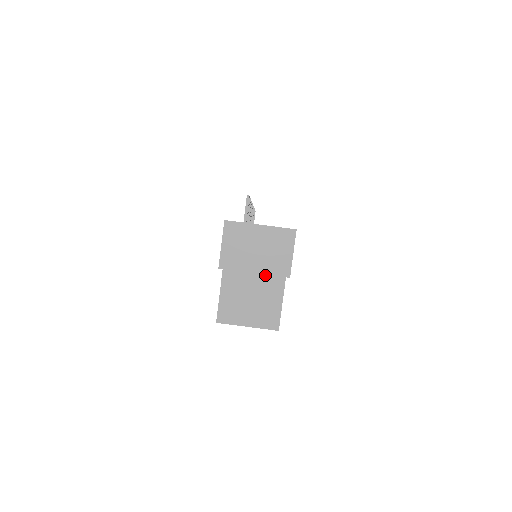
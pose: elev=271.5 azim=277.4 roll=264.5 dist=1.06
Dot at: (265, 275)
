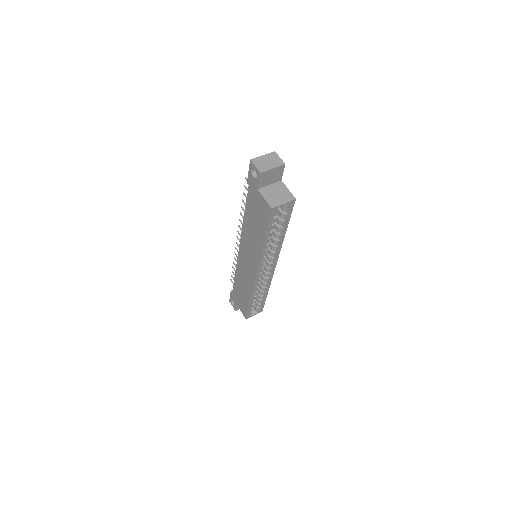
Dot at: (275, 185)
